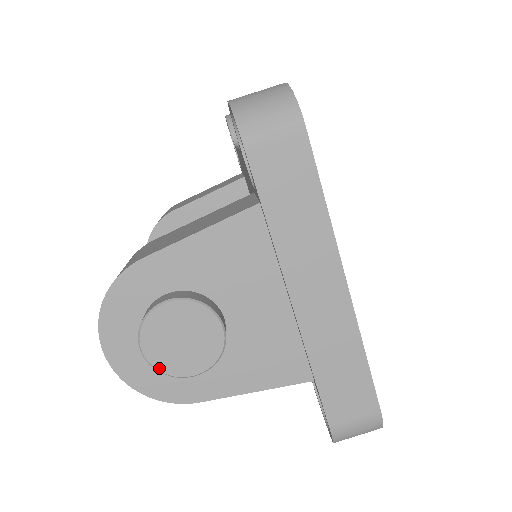
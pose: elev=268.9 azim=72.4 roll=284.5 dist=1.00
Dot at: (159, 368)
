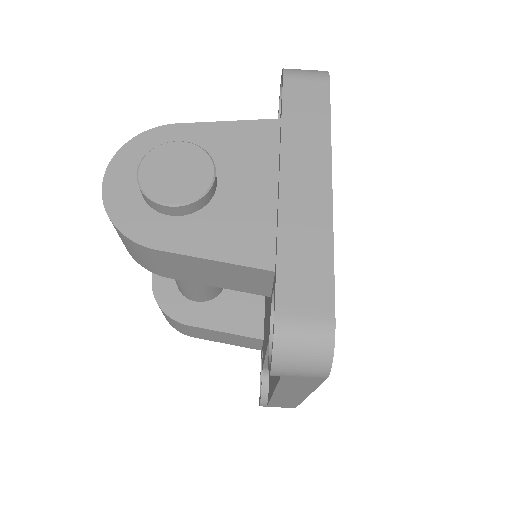
Dot at: (144, 187)
